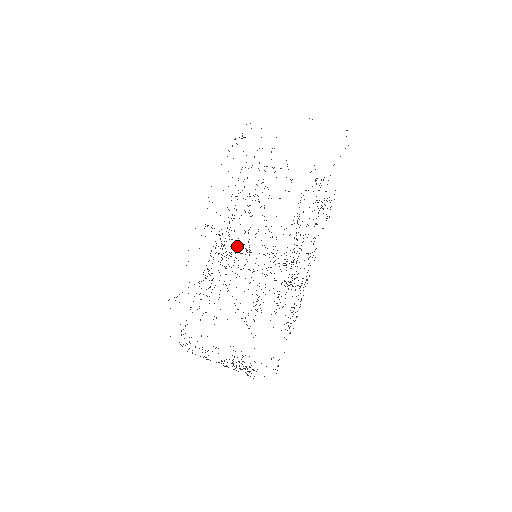
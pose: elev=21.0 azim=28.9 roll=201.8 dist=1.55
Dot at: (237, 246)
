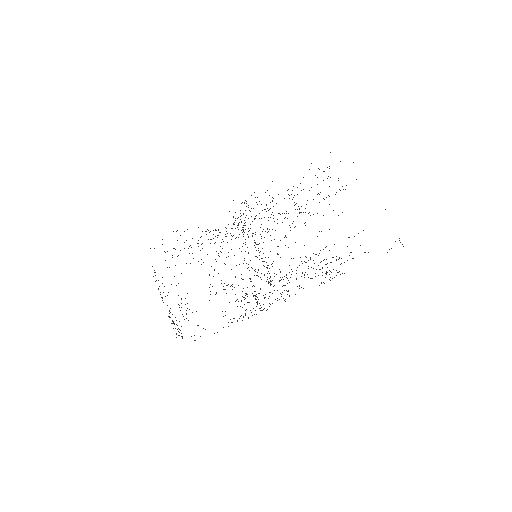
Dot at: (252, 233)
